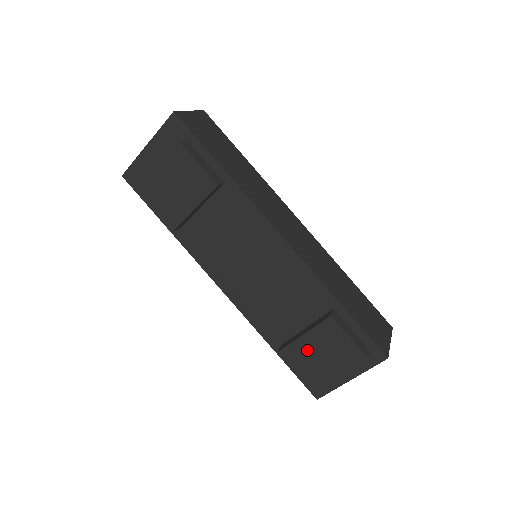
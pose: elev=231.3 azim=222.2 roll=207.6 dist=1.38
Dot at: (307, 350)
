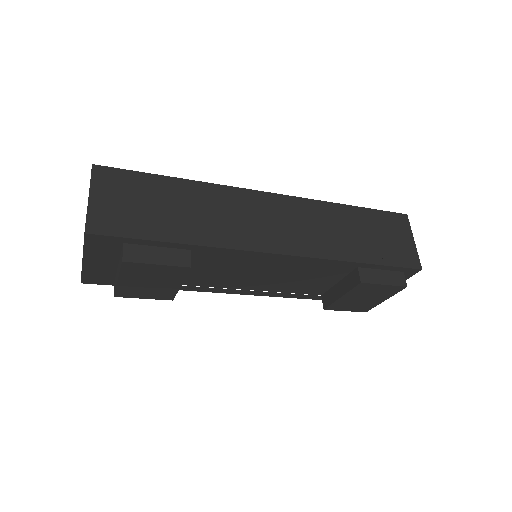
Dot at: (350, 301)
